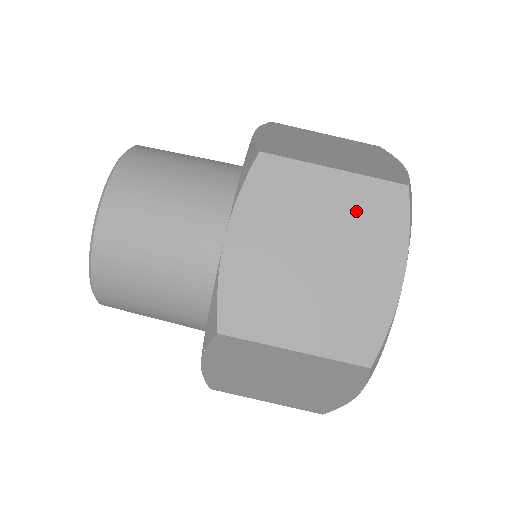
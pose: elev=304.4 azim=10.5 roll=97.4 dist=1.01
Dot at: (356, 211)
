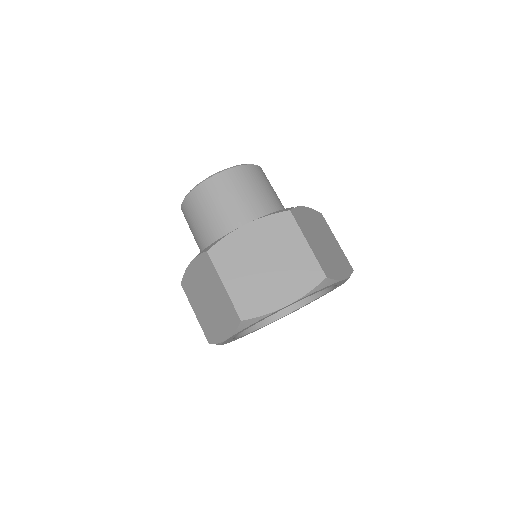
Dot at: (299, 265)
